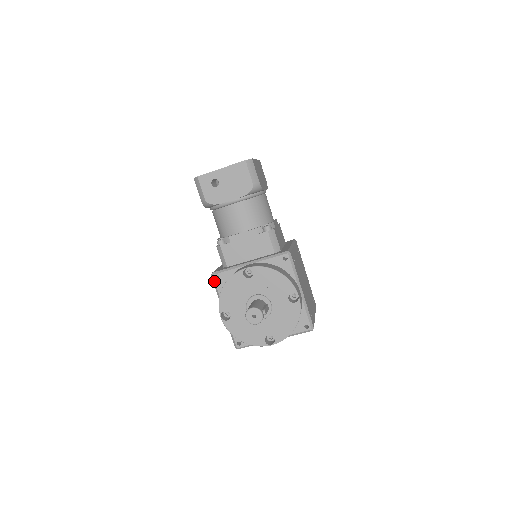
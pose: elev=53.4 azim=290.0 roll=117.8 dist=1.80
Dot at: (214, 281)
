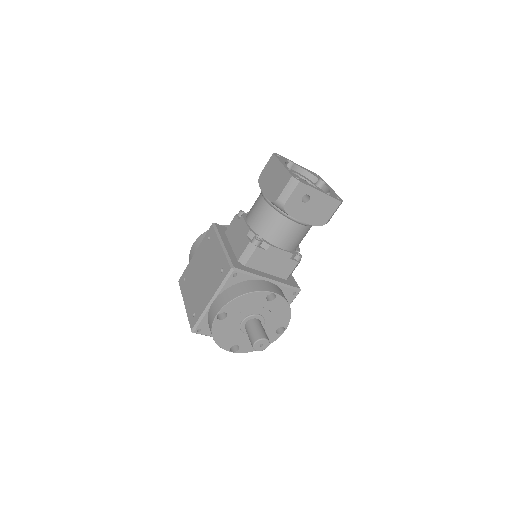
Dot at: (230, 276)
